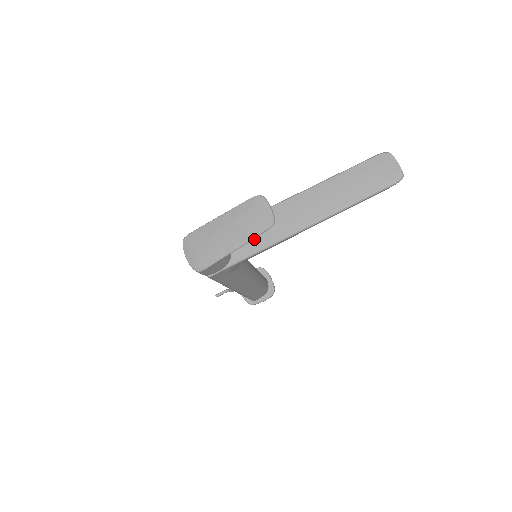
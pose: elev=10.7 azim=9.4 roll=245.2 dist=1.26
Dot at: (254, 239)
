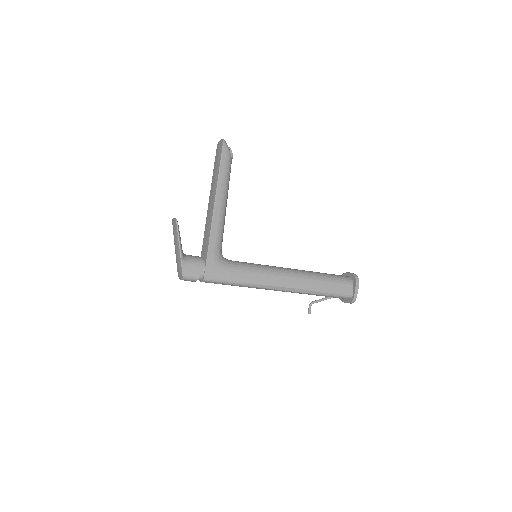
Dot at: (206, 241)
